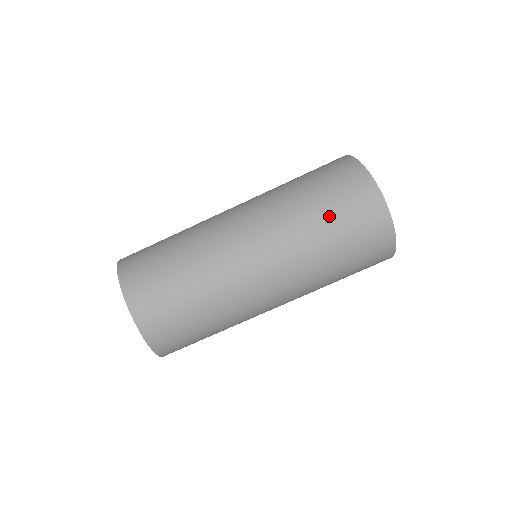
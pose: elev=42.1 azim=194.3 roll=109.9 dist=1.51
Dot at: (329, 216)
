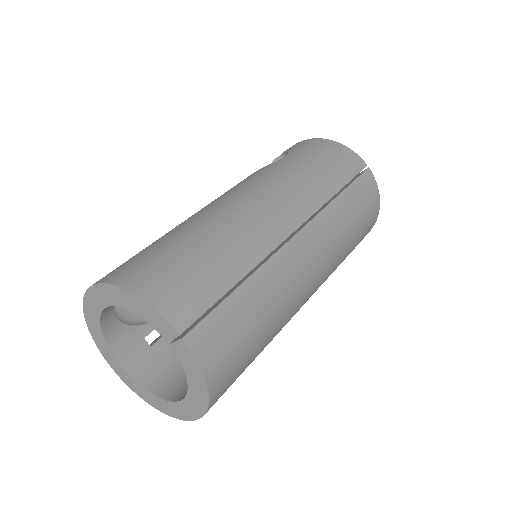
Dot at: (356, 228)
